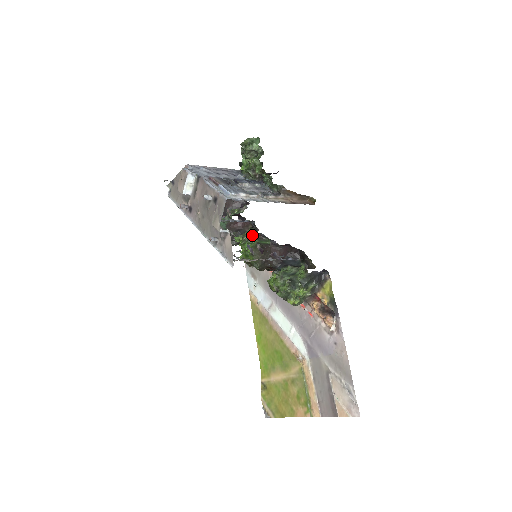
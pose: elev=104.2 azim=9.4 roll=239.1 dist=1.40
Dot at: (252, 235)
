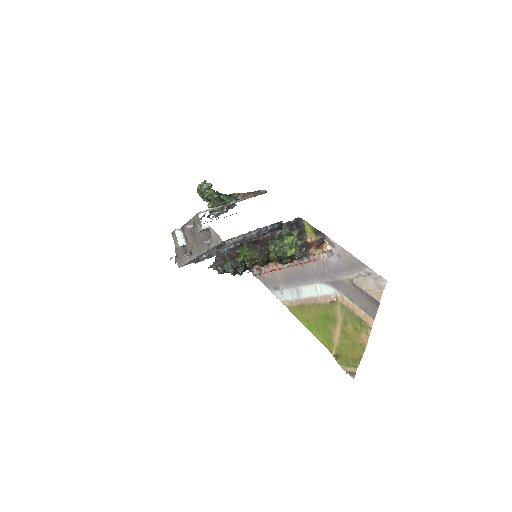
Dot at: (244, 245)
